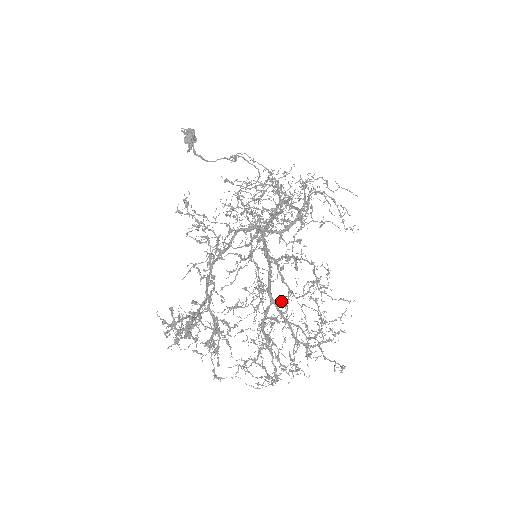
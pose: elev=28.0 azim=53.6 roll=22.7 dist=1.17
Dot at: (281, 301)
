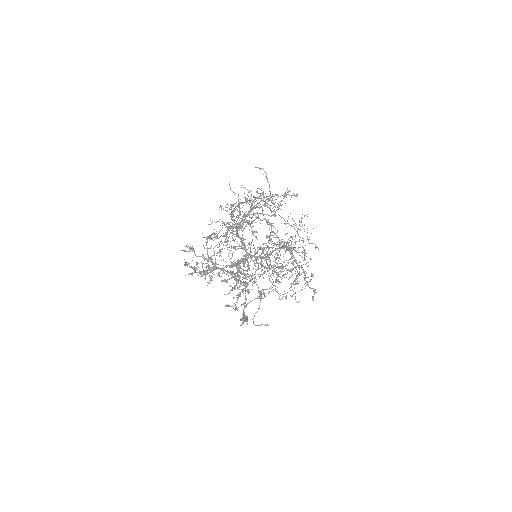
Dot at: (248, 222)
